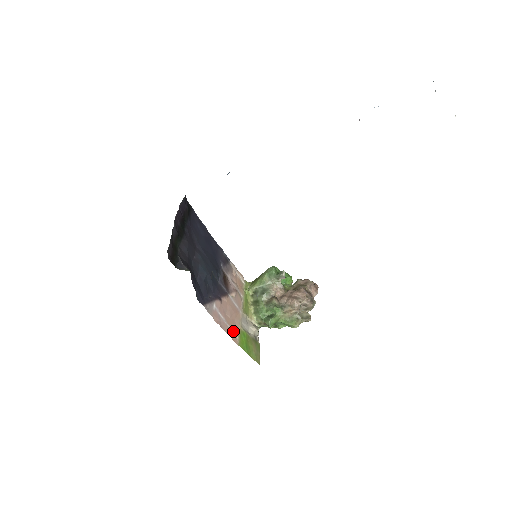
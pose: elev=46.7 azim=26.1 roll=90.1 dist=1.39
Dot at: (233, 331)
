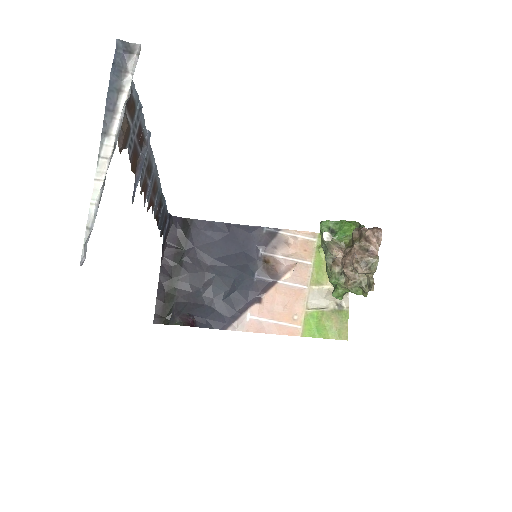
Dot at: (290, 324)
